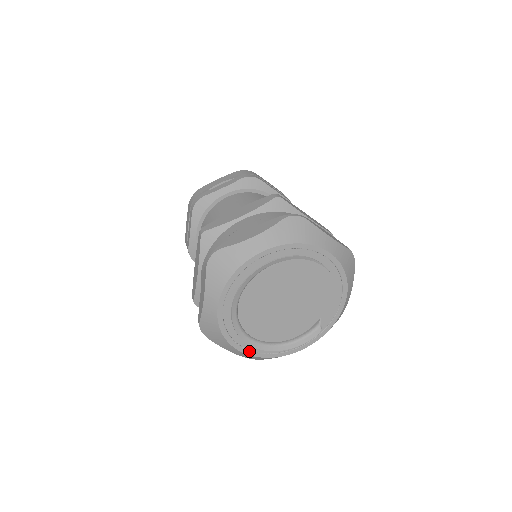
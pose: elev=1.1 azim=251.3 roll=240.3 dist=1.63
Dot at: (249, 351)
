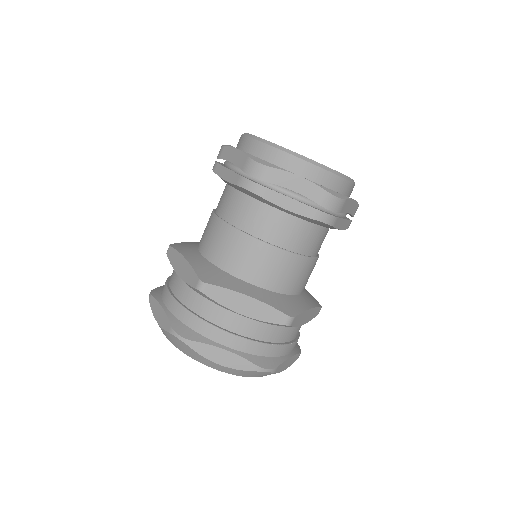
Dot at: occluded
